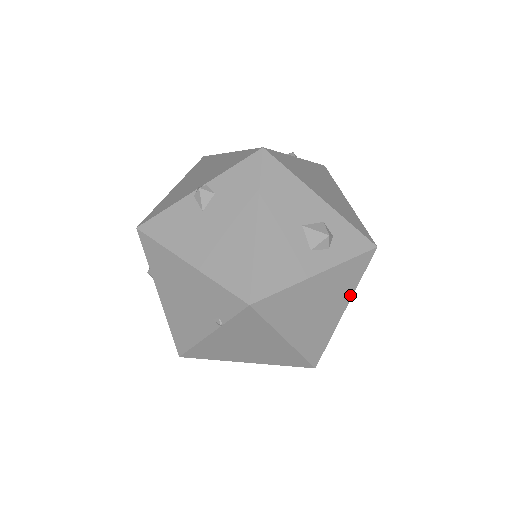
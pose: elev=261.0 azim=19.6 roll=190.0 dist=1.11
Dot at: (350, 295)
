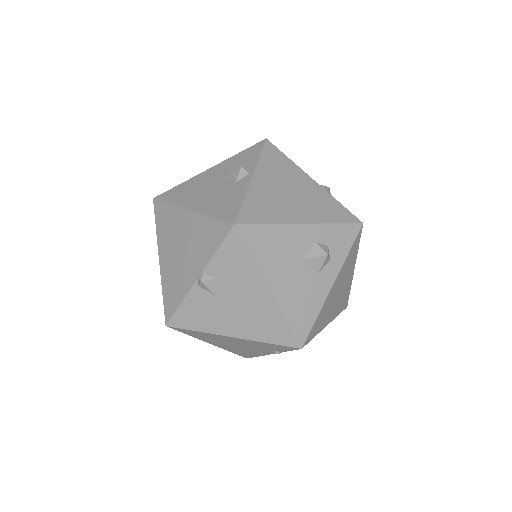
Dot at: (355, 261)
